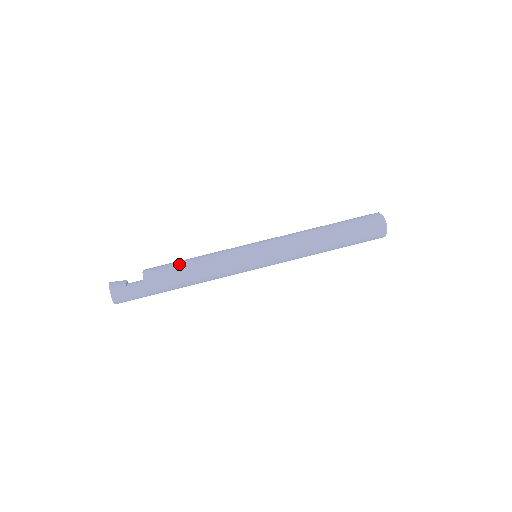
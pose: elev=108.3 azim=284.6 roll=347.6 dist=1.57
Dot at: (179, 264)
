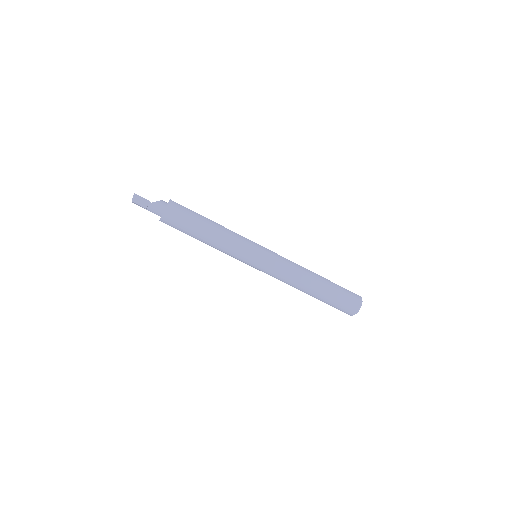
Dot at: (192, 232)
